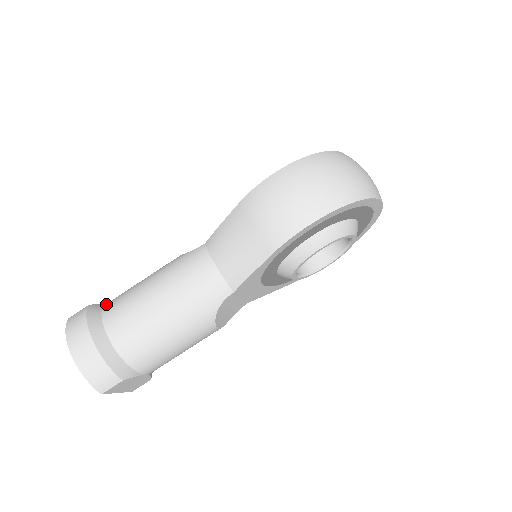
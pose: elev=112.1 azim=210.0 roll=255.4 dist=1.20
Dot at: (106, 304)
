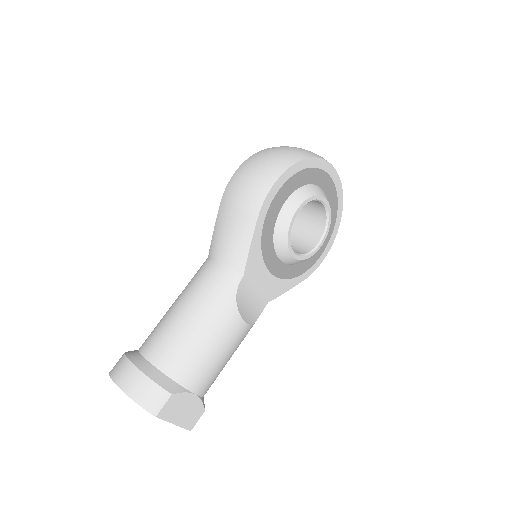
Dot at: occluded
